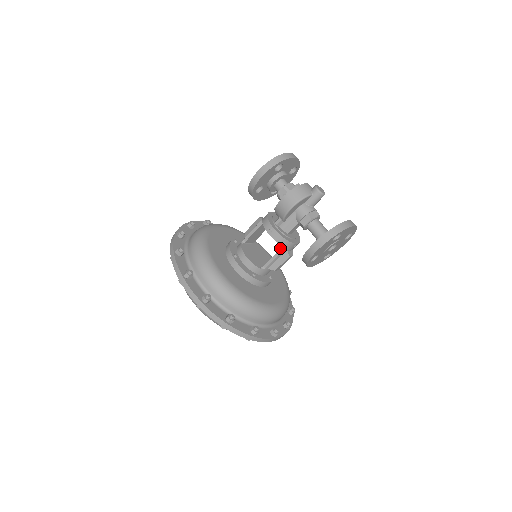
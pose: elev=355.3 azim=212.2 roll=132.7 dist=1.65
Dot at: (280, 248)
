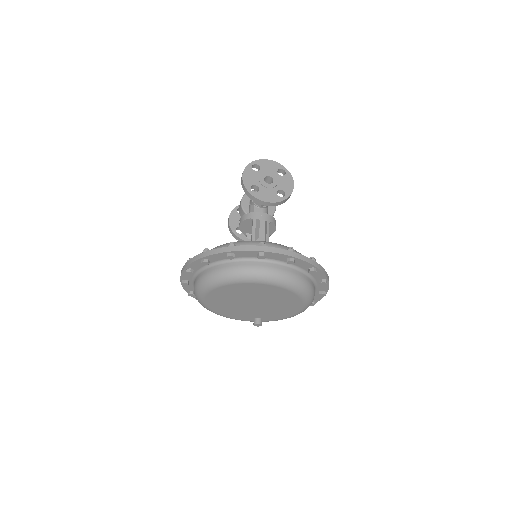
Dot at: (252, 224)
